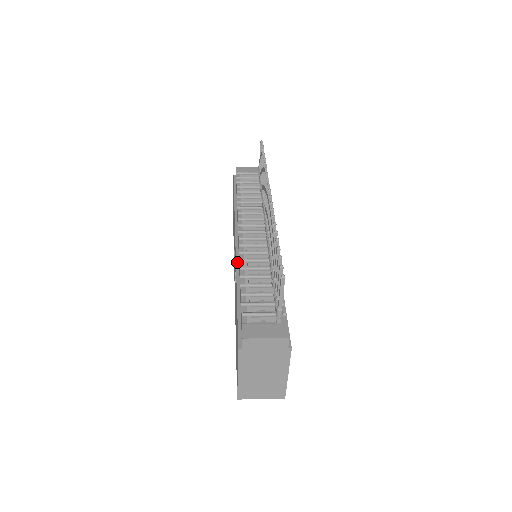
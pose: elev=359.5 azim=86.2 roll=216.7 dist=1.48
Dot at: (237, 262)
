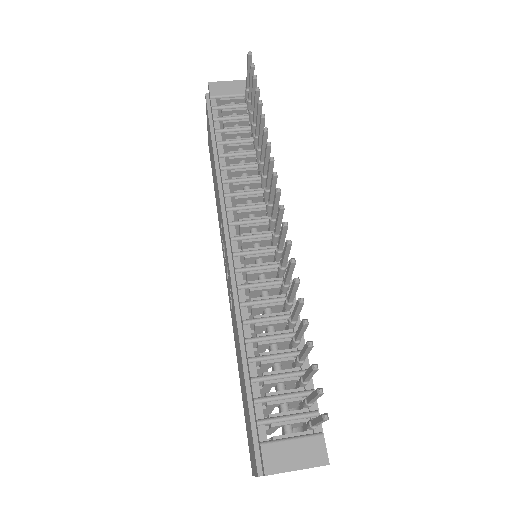
Dot at: (235, 296)
